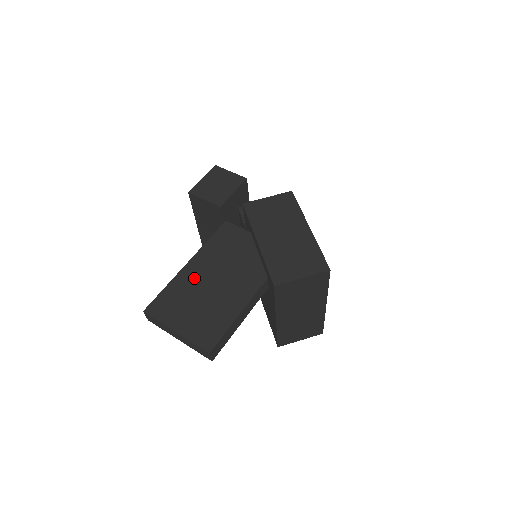
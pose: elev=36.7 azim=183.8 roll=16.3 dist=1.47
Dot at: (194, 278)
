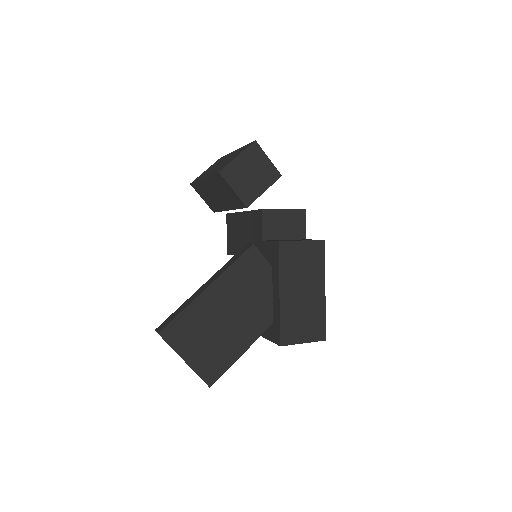
Dot at: (211, 307)
